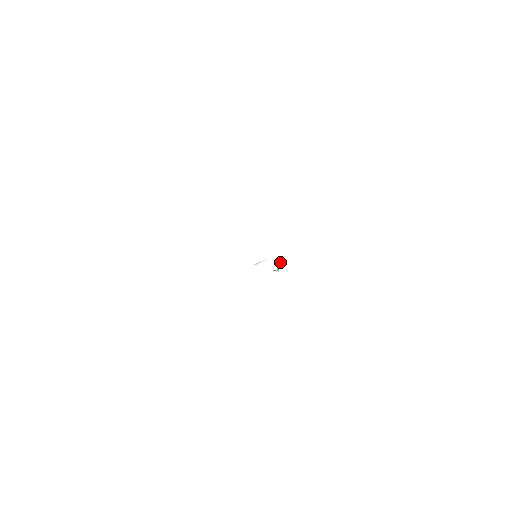
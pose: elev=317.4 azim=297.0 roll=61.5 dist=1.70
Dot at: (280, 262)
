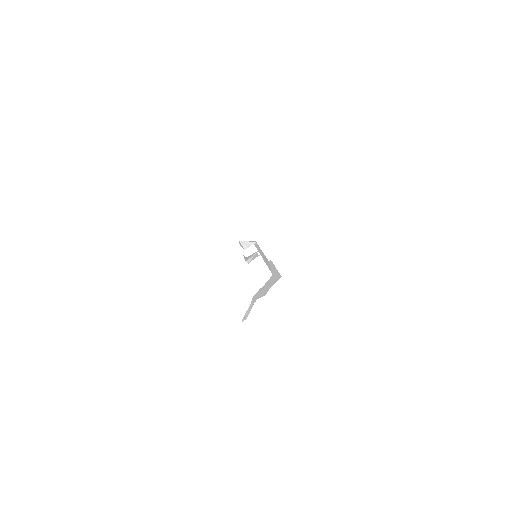
Dot at: (253, 242)
